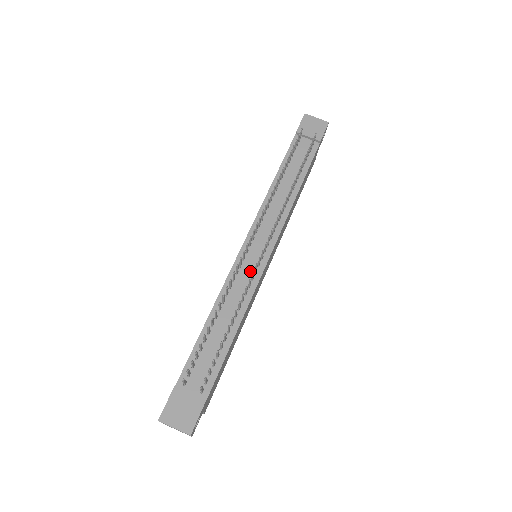
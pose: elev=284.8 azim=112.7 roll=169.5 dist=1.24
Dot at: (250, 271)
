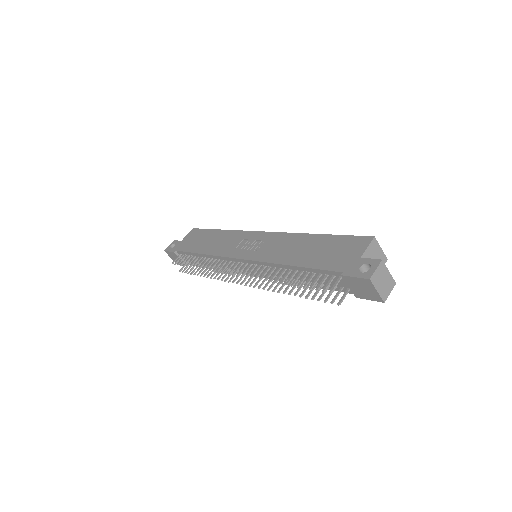
Dot at: (235, 268)
